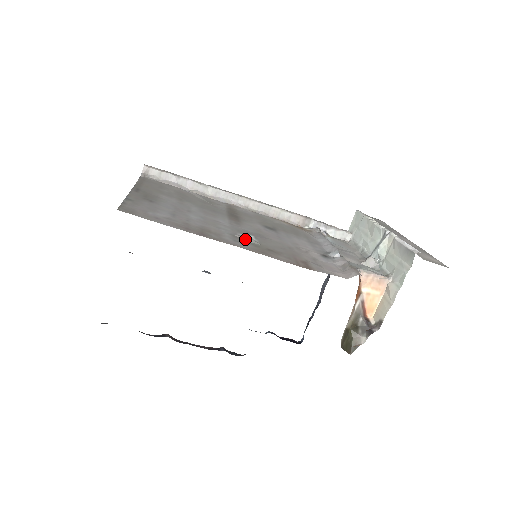
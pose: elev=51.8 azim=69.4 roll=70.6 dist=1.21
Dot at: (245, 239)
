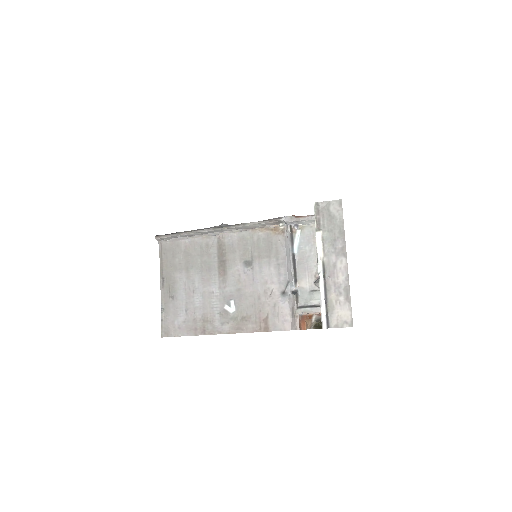
Dot at: (228, 314)
